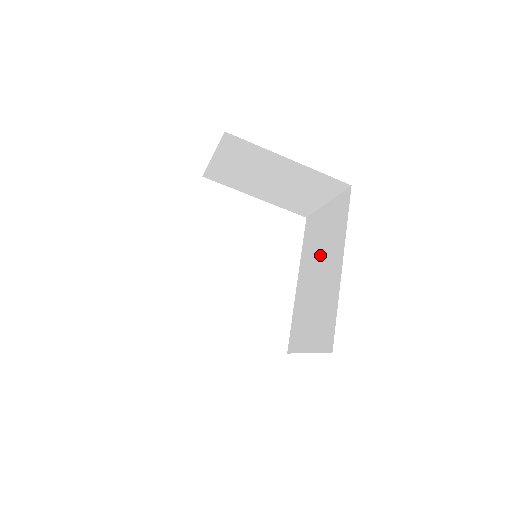
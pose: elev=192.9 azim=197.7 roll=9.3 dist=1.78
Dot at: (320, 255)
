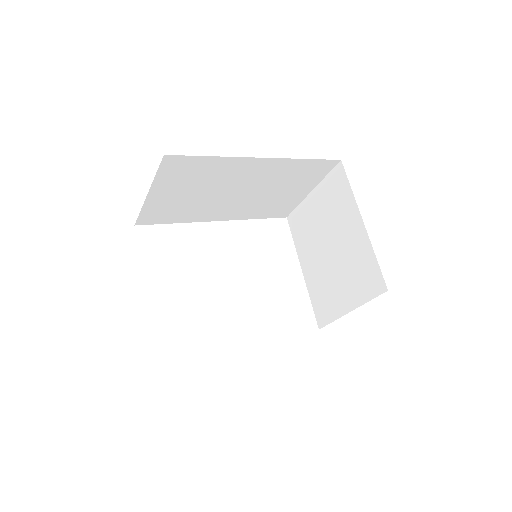
Dot at: occluded
